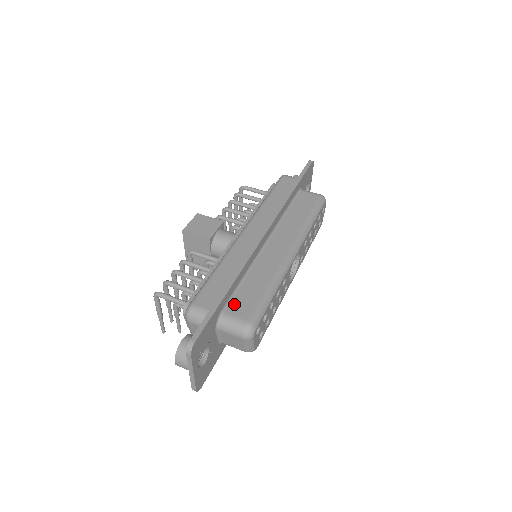
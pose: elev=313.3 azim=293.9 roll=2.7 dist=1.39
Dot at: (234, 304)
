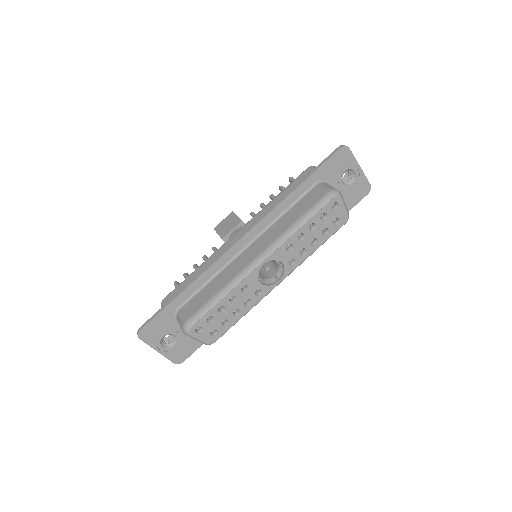
Dot at: (189, 304)
